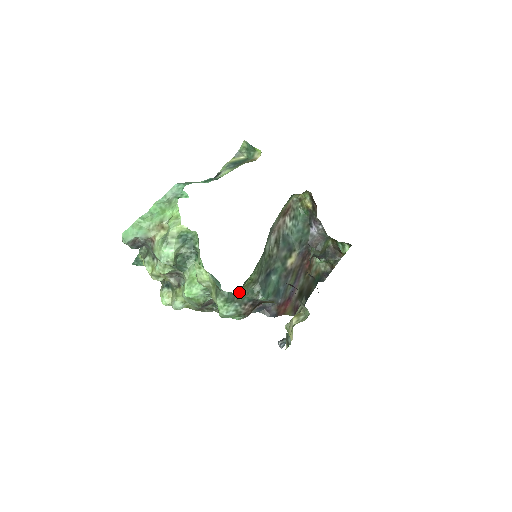
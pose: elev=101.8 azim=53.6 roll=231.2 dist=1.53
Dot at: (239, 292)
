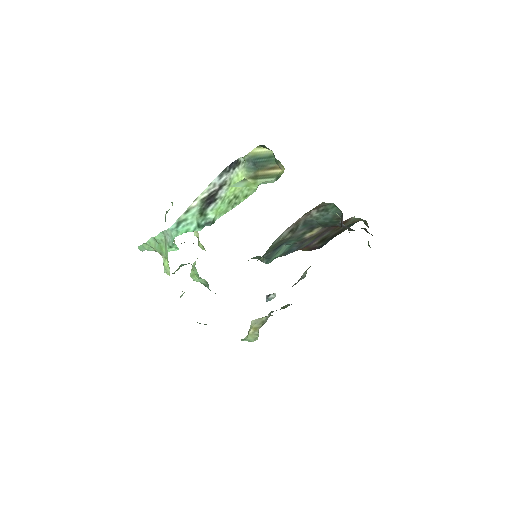
Dot at: occluded
